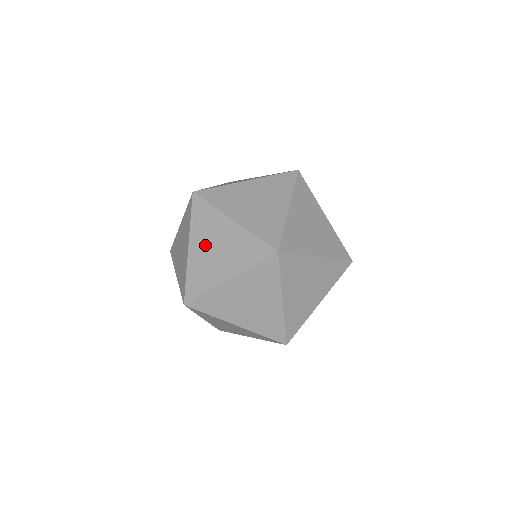
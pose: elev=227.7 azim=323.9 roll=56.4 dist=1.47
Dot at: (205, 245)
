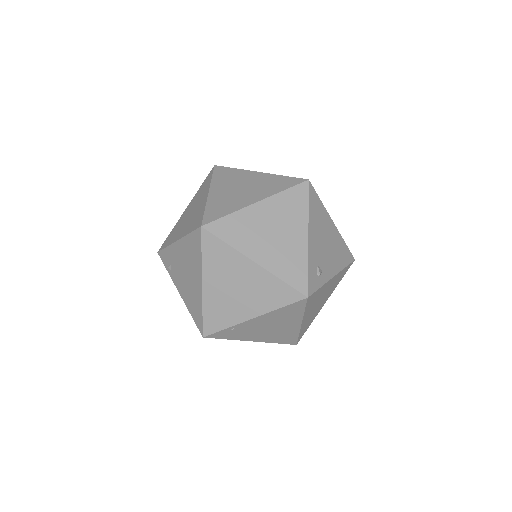
Dot at: (181, 278)
